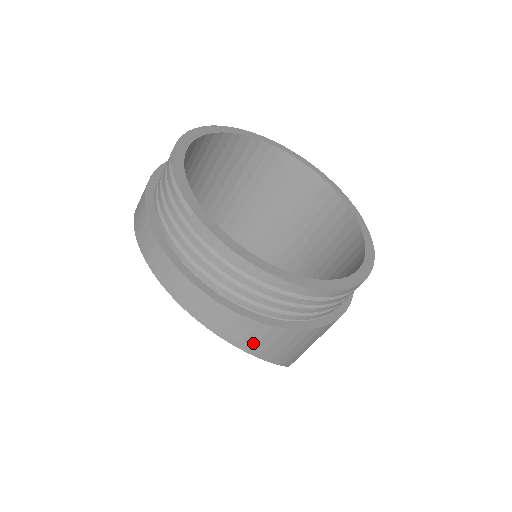
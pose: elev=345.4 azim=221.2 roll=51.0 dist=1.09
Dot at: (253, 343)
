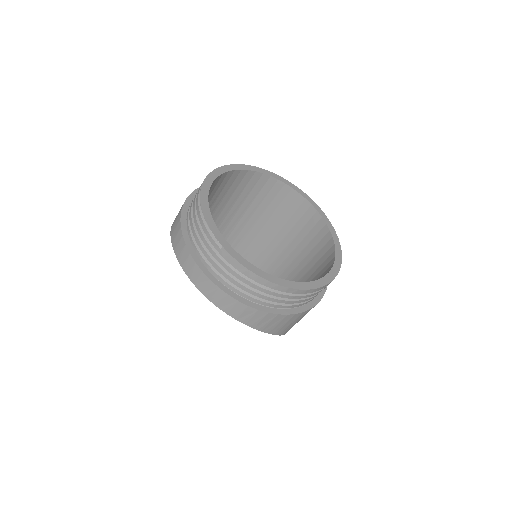
Dot at: (264, 325)
